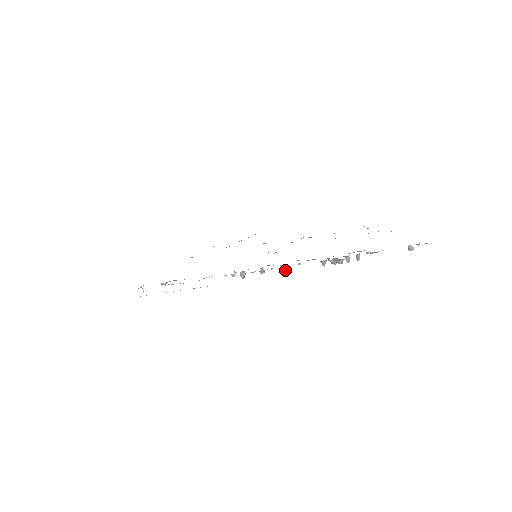
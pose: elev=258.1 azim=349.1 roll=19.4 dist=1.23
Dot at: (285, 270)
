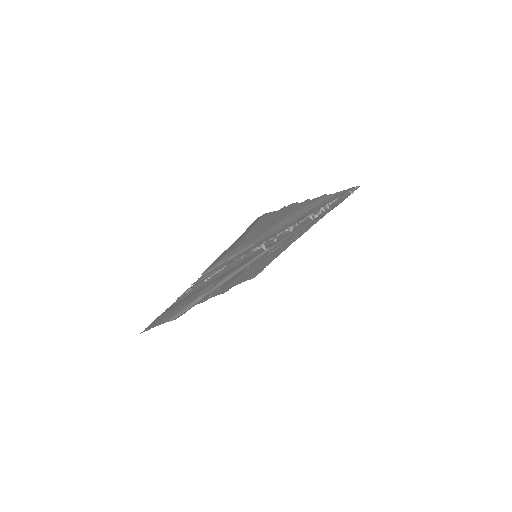
Dot at: (291, 230)
